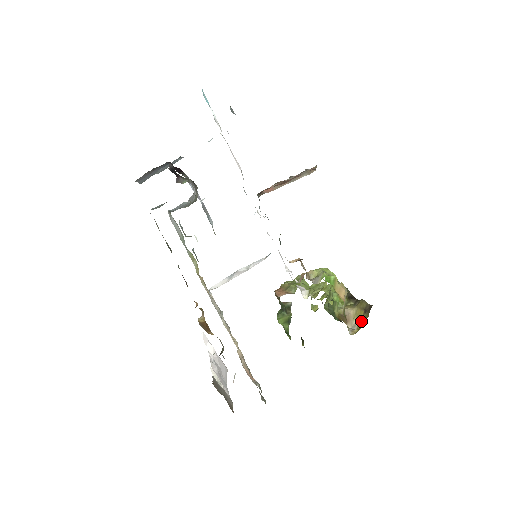
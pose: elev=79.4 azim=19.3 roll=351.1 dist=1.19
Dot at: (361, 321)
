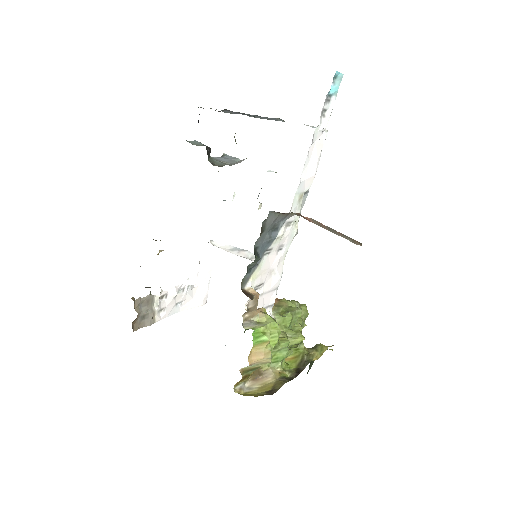
Dot at: (256, 392)
